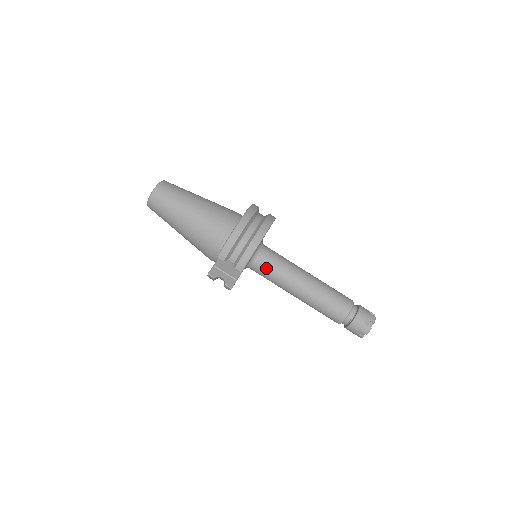
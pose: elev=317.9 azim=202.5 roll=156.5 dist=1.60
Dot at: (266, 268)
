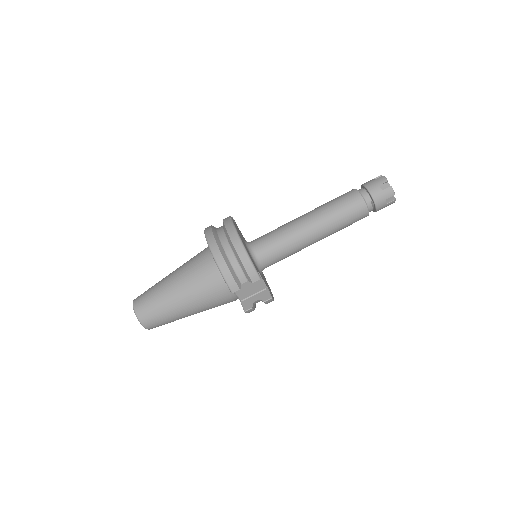
Dot at: (272, 253)
